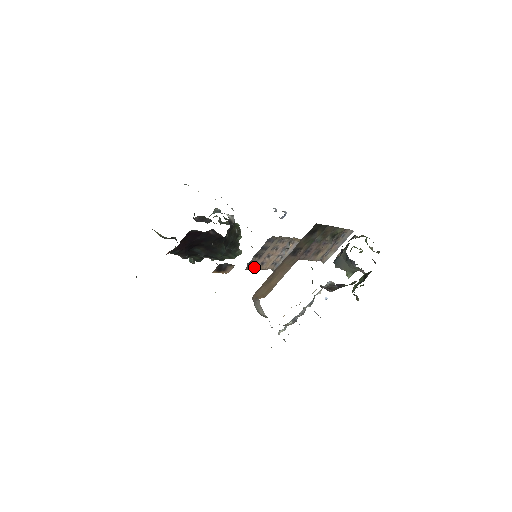
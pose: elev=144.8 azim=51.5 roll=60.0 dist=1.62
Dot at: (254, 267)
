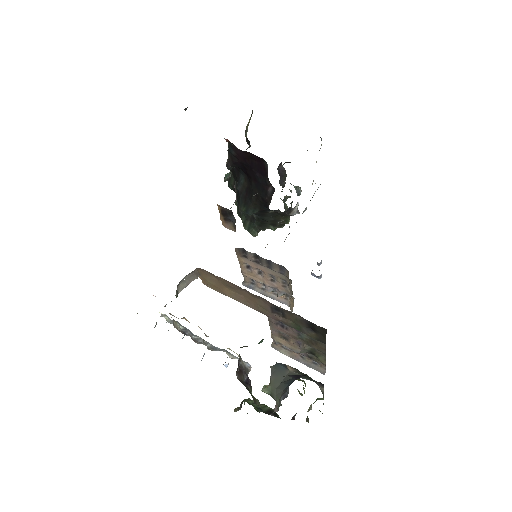
Dot at: (241, 258)
